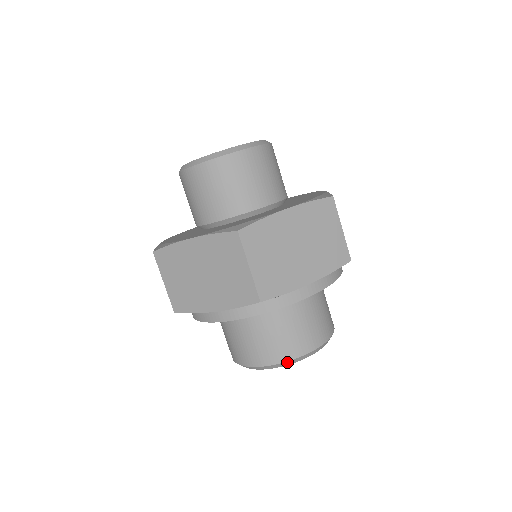
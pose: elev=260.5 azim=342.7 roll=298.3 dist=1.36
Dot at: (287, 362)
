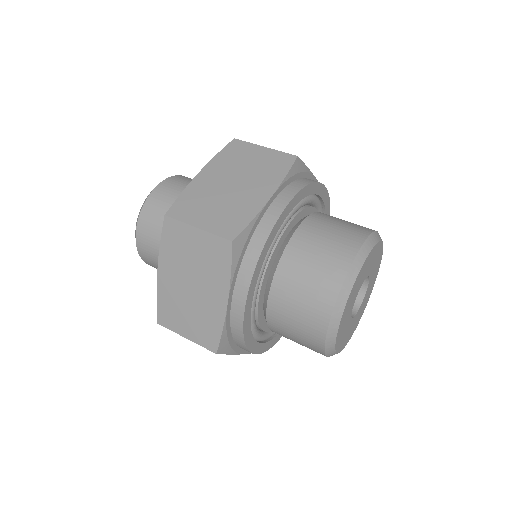
Dot at: (373, 235)
